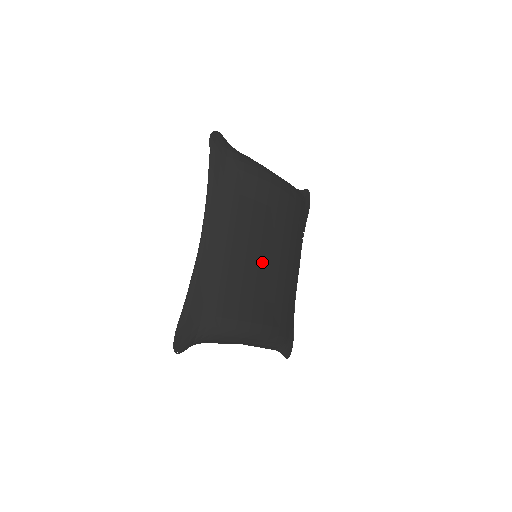
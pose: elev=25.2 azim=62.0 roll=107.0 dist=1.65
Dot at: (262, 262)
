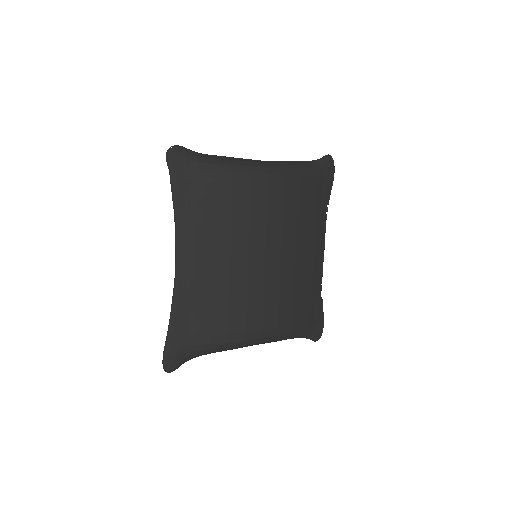
Dot at: (253, 270)
